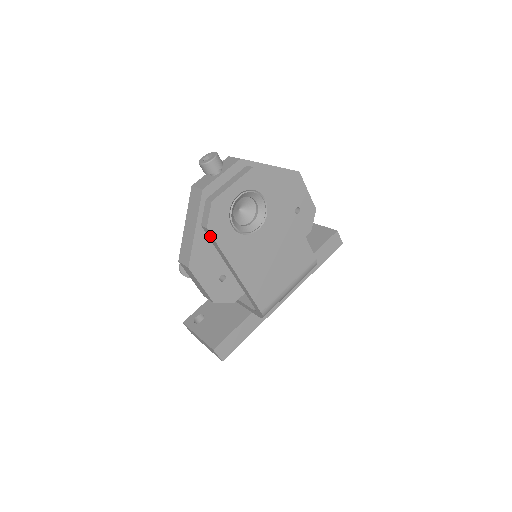
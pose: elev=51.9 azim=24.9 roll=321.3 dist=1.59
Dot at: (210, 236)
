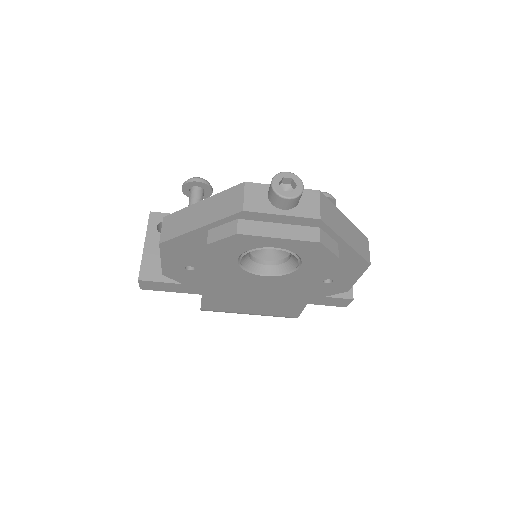
Dot at: occluded
